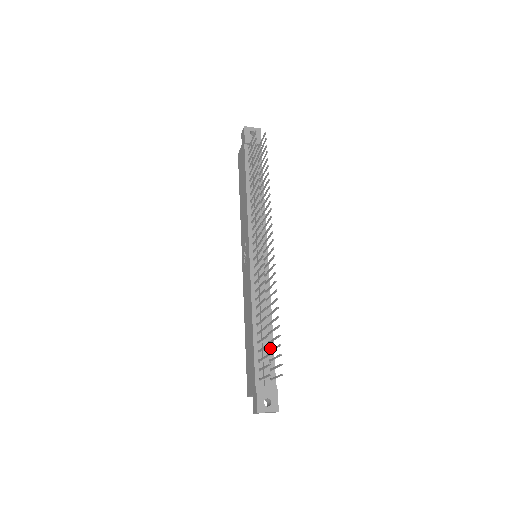
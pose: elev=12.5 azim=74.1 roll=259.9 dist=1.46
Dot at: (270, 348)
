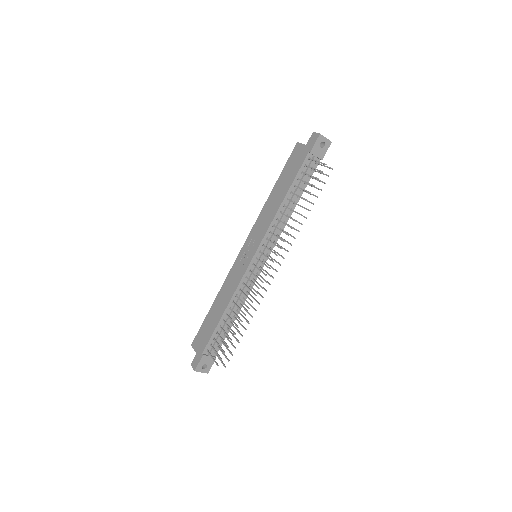
Dot at: (226, 332)
